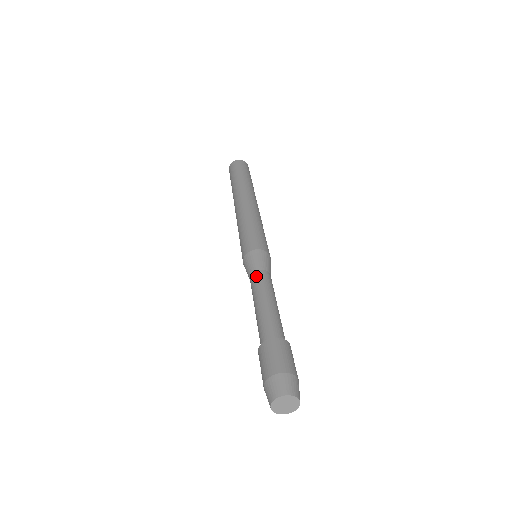
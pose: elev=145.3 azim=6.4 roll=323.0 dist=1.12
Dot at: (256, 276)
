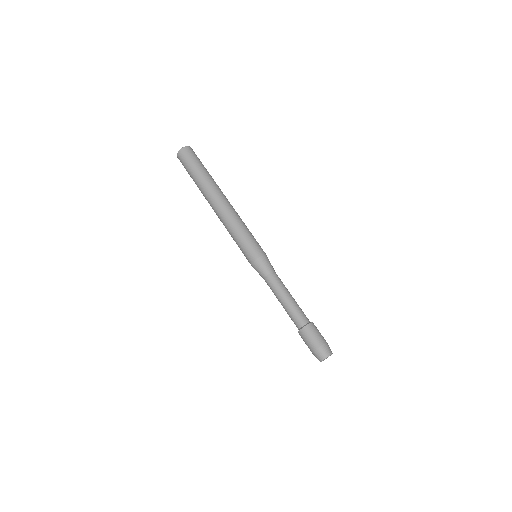
Dot at: (271, 279)
